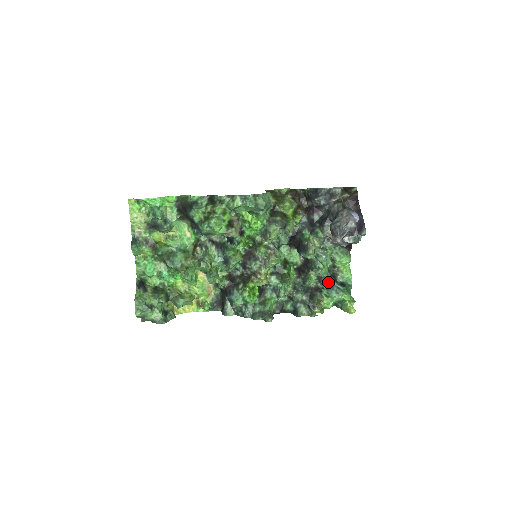
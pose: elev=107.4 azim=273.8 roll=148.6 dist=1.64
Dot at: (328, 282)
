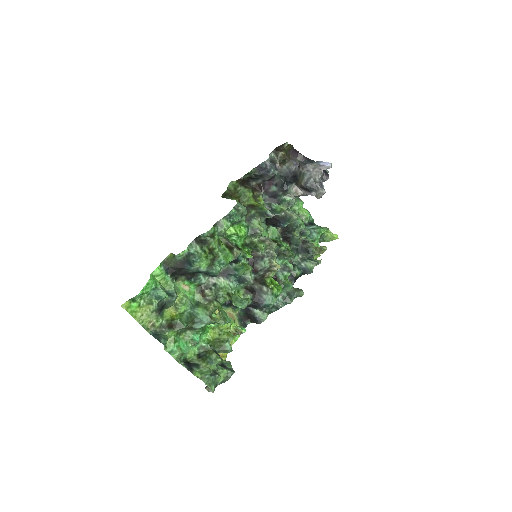
Dot at: (308, 230)
